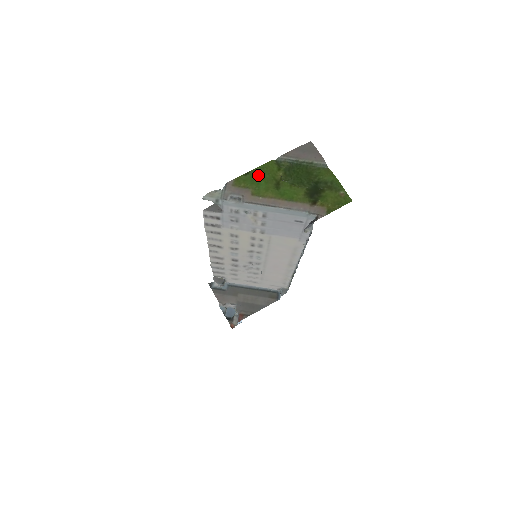
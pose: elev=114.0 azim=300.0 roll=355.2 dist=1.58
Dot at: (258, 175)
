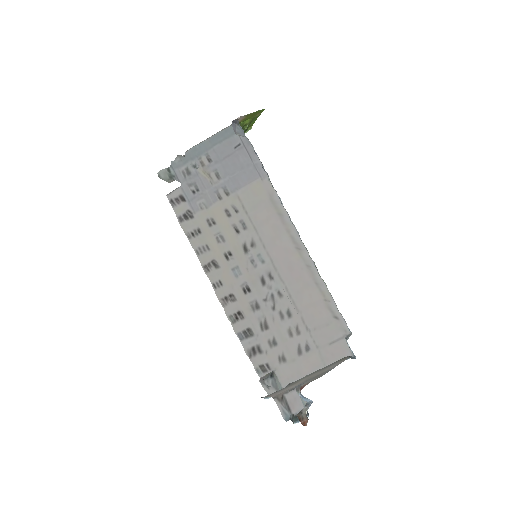
Dot at: occluded
